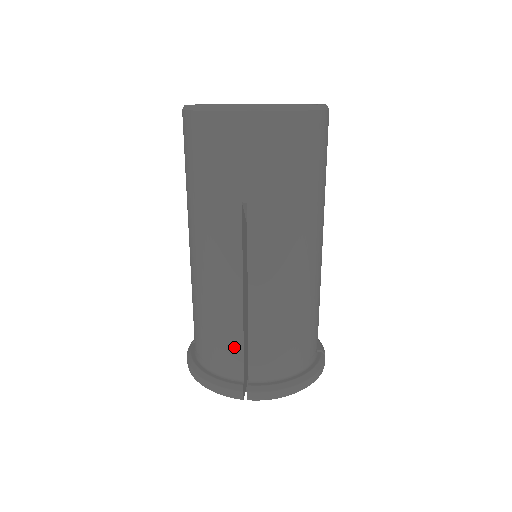
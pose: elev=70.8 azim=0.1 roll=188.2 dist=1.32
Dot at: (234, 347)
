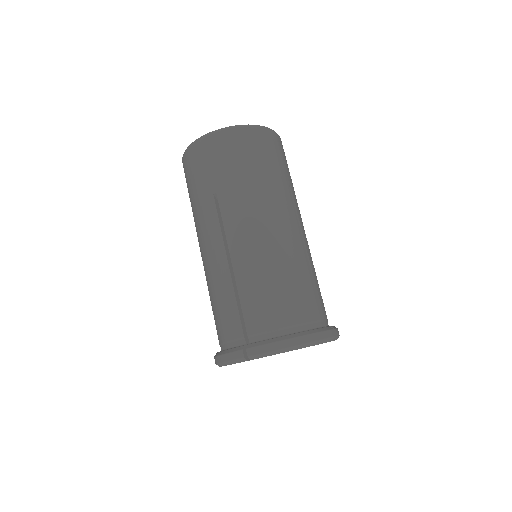
Dot at: (232, 313)
